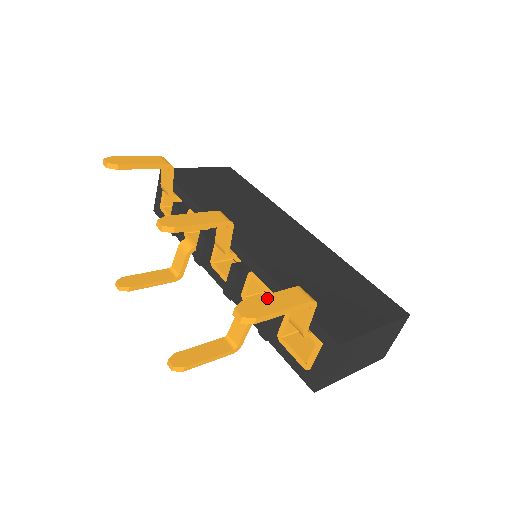
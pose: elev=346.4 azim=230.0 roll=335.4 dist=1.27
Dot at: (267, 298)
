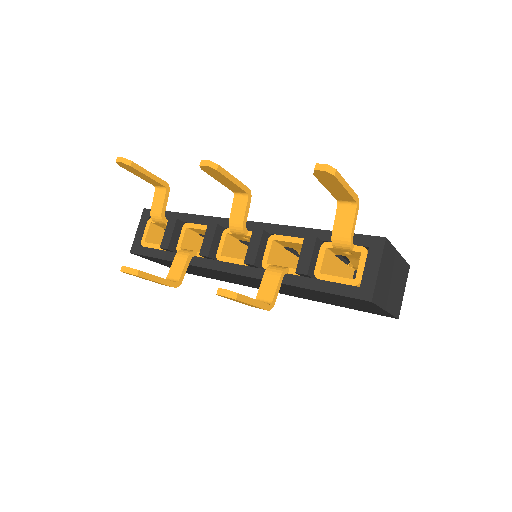
Dot at: occluded
